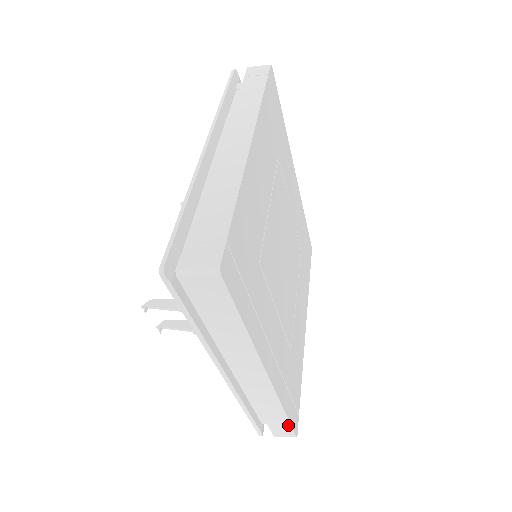
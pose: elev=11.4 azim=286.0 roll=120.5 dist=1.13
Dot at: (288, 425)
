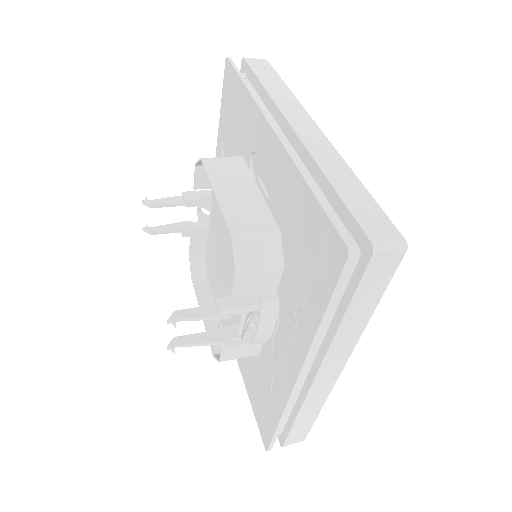
Dot at: (309, 427)
